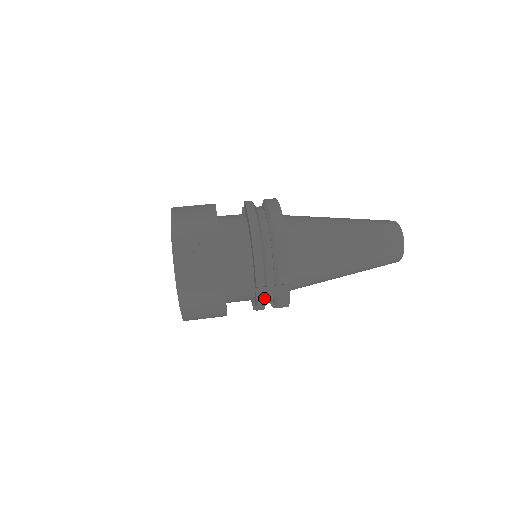
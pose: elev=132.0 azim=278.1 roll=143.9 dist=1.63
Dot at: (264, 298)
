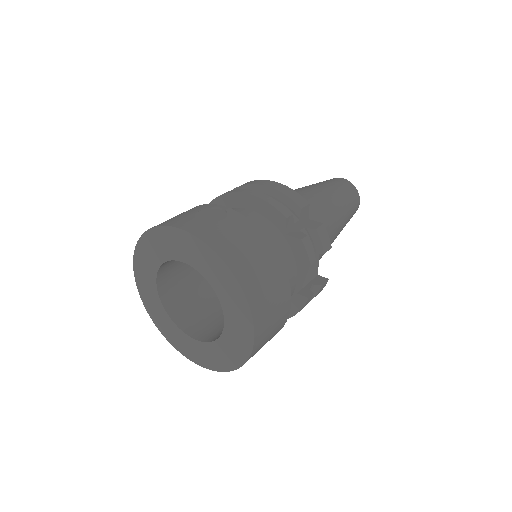
Dot at: (304, 235)
